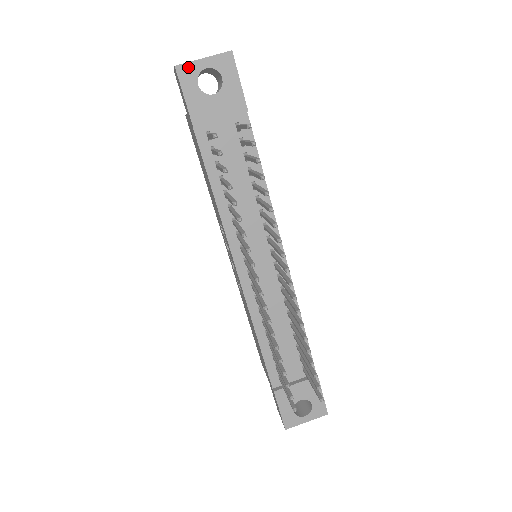
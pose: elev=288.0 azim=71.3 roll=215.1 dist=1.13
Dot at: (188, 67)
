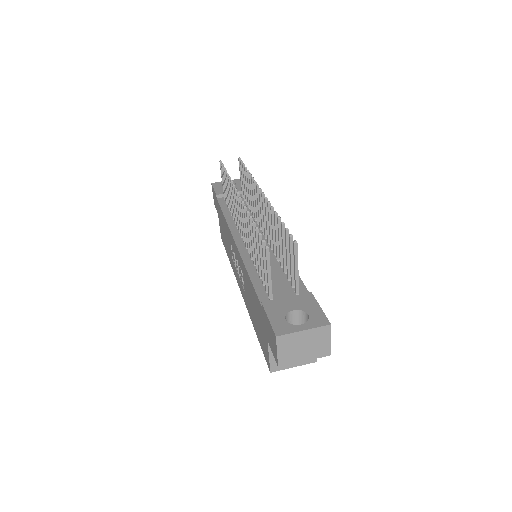
Dot at: (218, 183)
